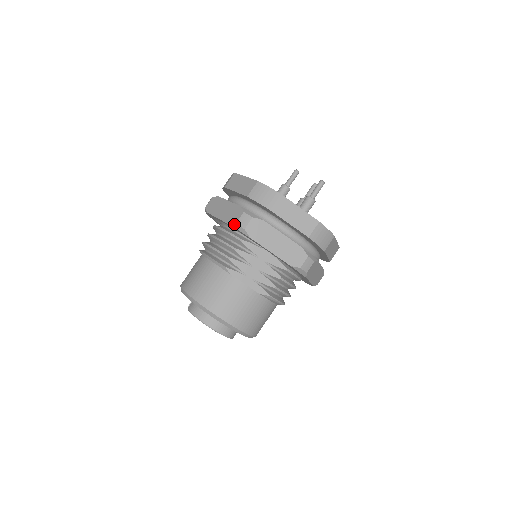
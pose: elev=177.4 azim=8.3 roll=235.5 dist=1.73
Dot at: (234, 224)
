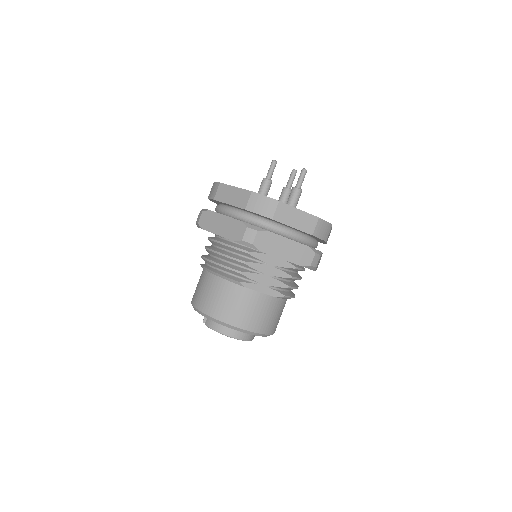
Dot at: (240, 241)
